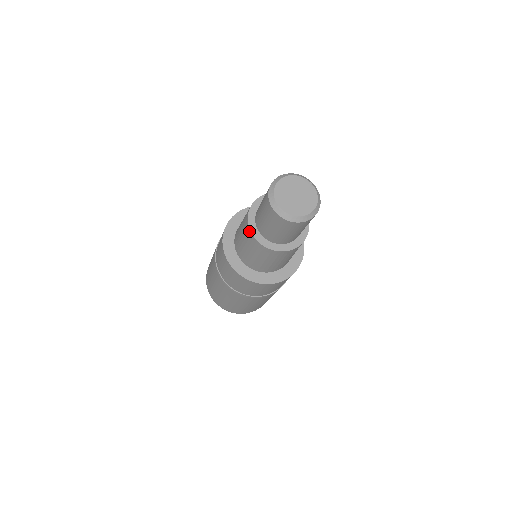
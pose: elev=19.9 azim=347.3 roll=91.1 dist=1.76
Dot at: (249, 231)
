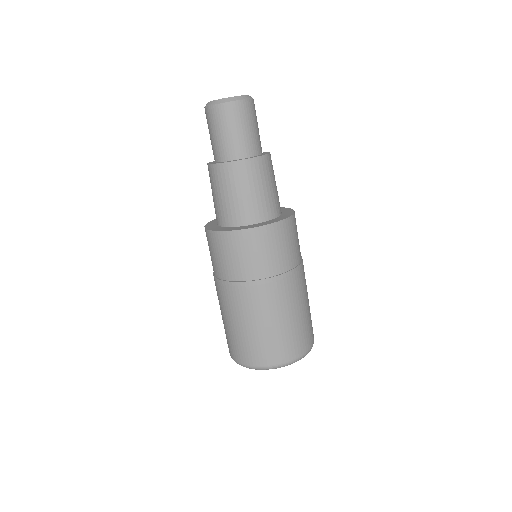
Dot at: occluded
